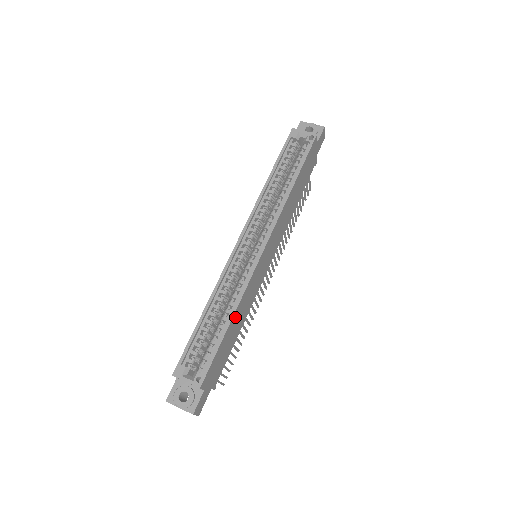
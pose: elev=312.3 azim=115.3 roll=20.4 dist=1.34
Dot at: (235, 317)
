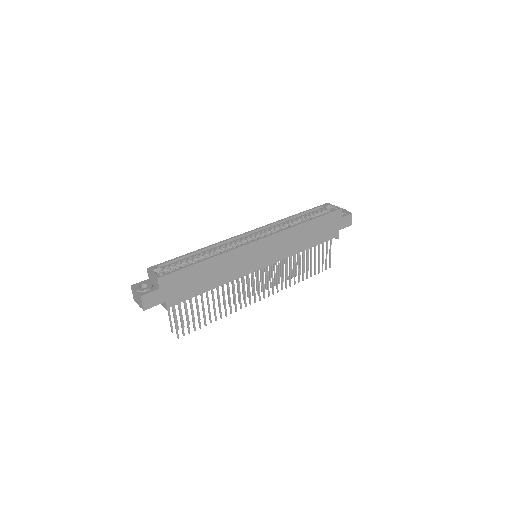
Dot at: (213, 263)
